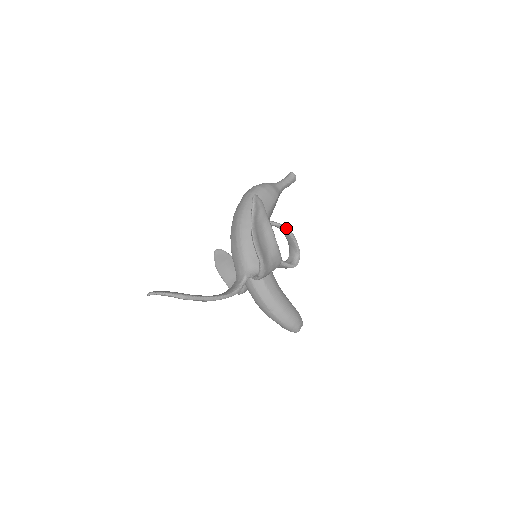
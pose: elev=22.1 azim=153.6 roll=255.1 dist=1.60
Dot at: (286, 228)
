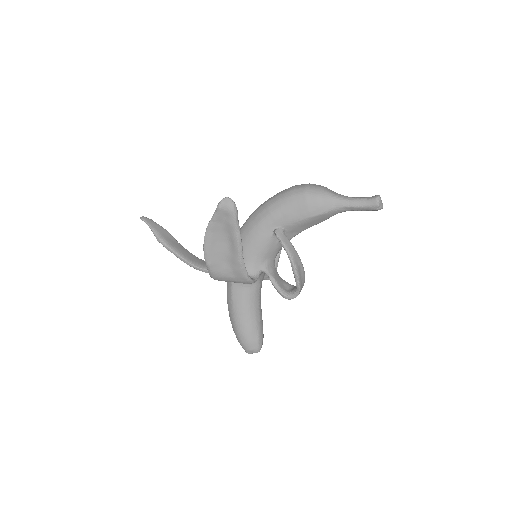
Dot at: (289, 254)
